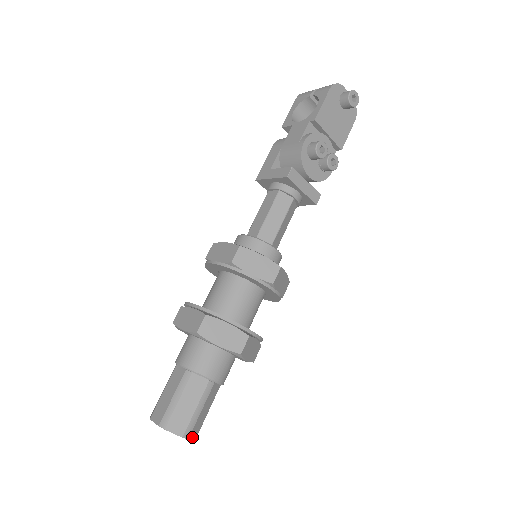
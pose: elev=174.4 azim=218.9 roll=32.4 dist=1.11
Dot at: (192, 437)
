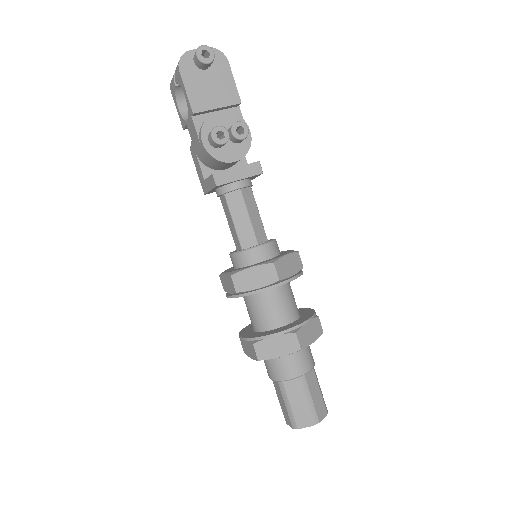
Dot at: (322, 417)
